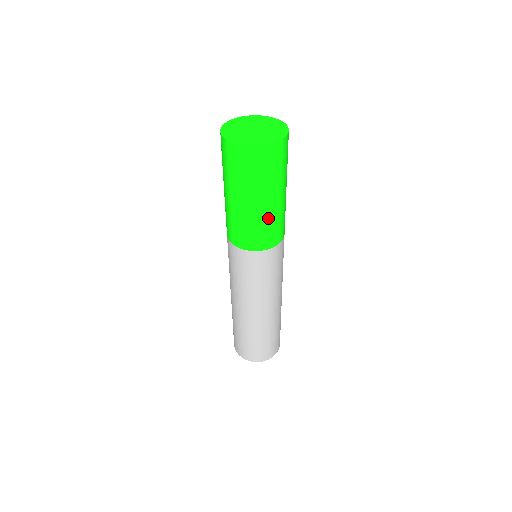
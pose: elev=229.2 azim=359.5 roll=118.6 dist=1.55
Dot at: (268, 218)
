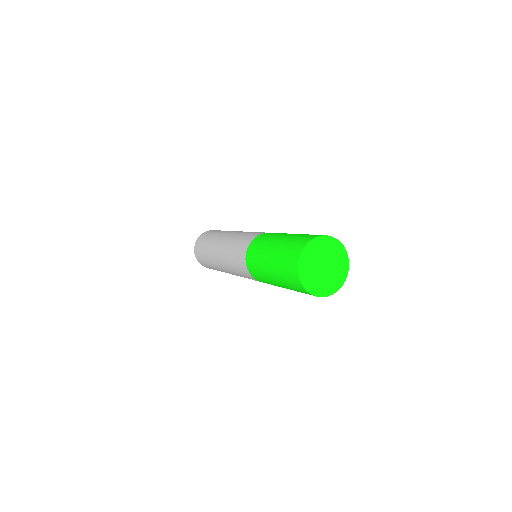
Dot at: occluded
